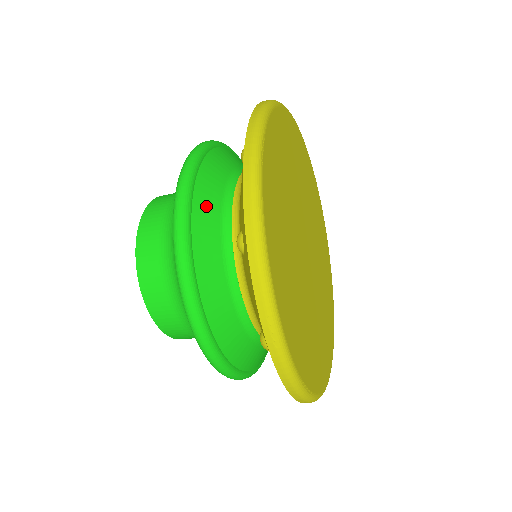
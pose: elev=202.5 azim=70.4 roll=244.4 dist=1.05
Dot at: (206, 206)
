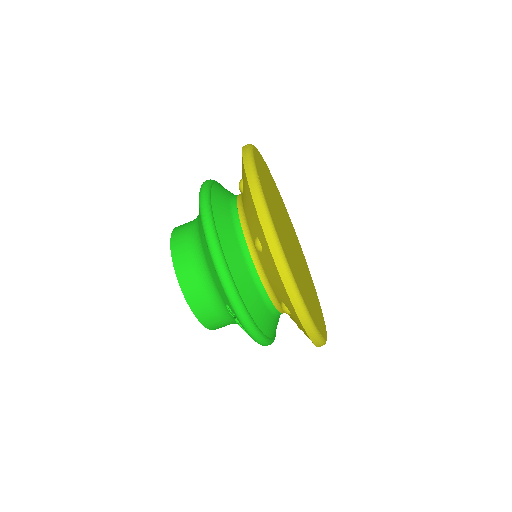
Dot at: (224, 226)
